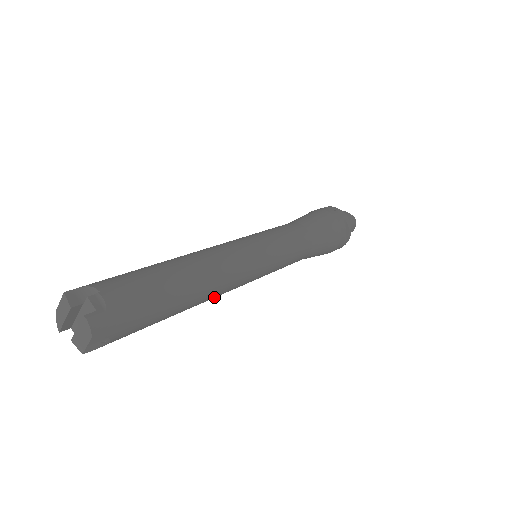
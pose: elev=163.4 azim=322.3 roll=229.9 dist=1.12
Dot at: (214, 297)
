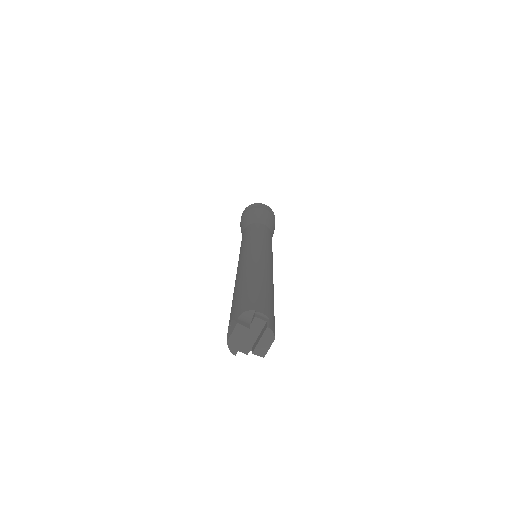
Dot at: occluded
